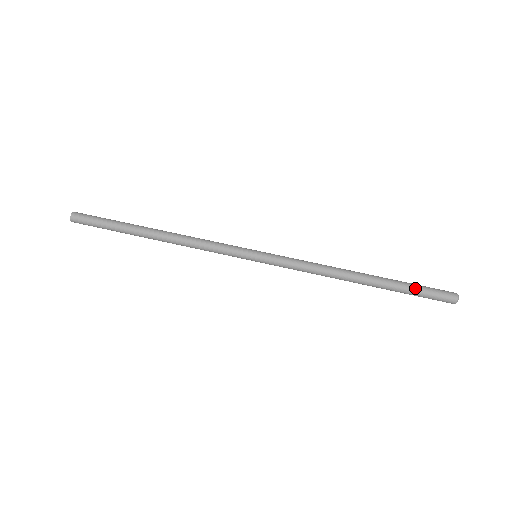
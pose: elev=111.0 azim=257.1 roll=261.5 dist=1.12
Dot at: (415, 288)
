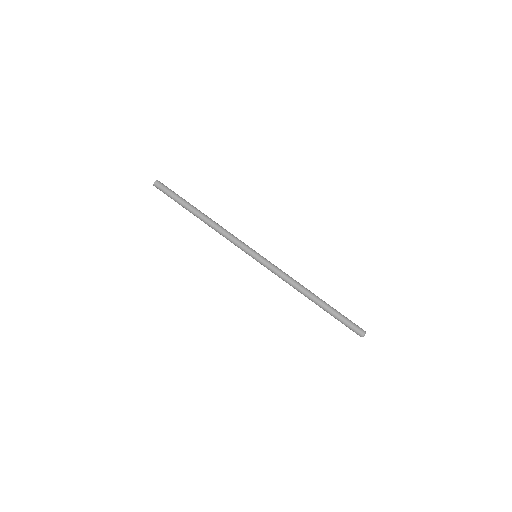
Dot at: (341, 319)
